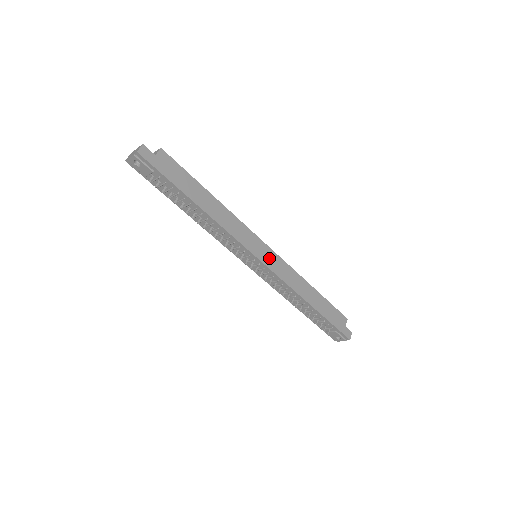
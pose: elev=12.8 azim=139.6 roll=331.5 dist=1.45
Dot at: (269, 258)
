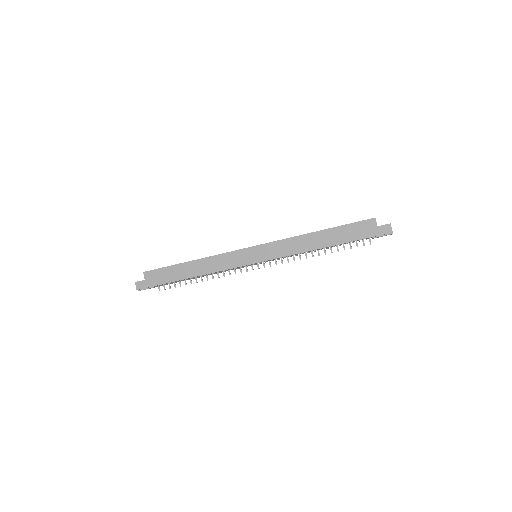
Dot at: (260, 254)
